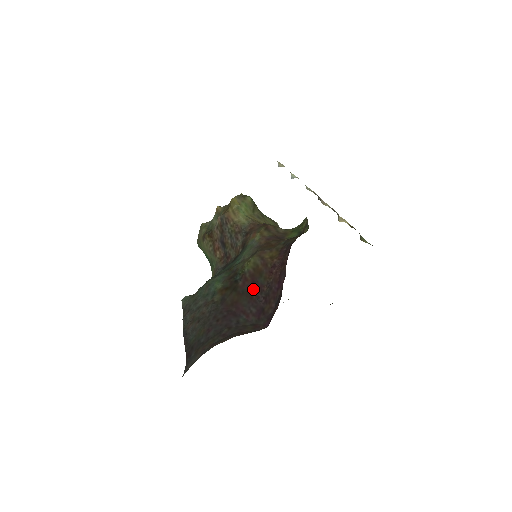
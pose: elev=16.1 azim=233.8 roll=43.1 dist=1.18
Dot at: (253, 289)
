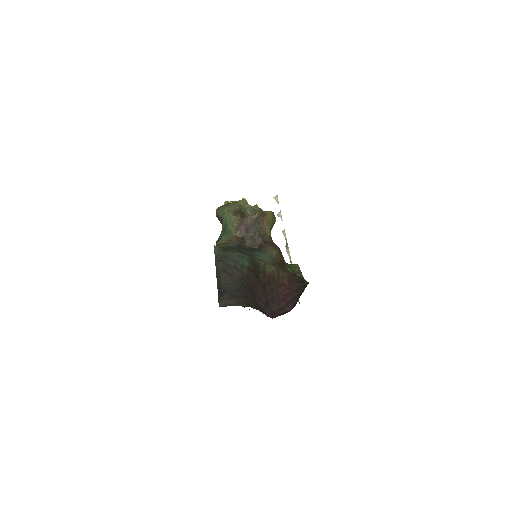
Dot at: (267, 286)
